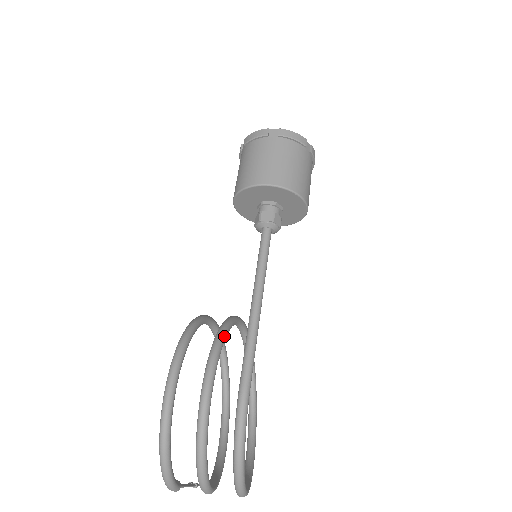
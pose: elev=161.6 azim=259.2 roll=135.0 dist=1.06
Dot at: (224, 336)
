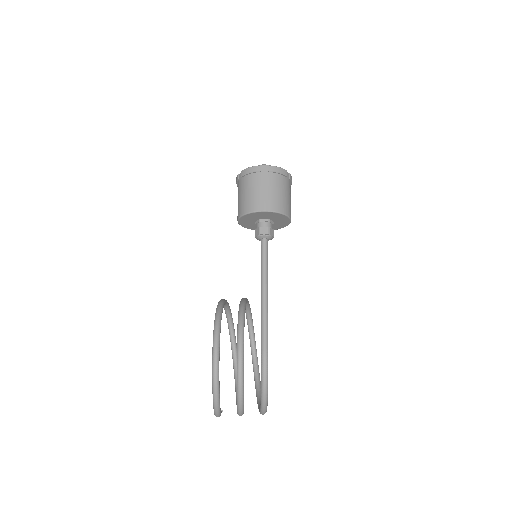
Dot at: (244, 317)
